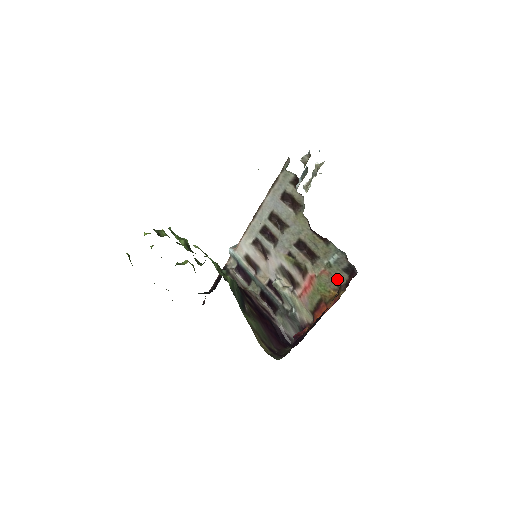
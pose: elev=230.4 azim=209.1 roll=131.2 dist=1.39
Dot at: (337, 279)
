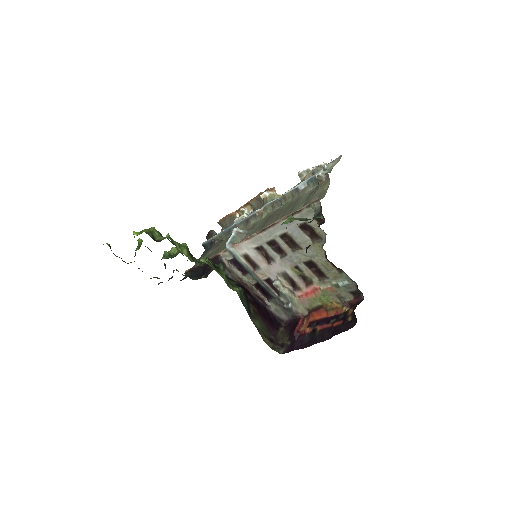
Dot at: (342, 296)
